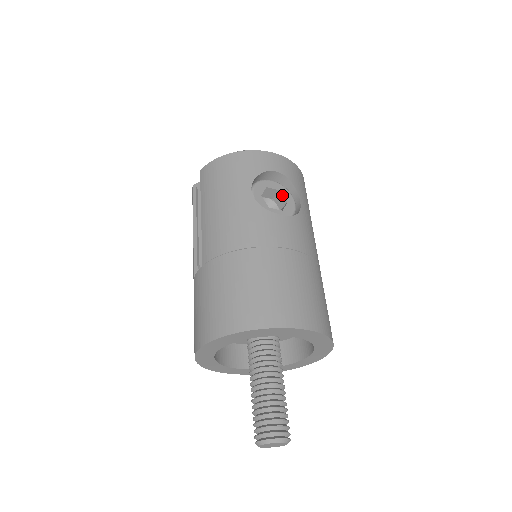
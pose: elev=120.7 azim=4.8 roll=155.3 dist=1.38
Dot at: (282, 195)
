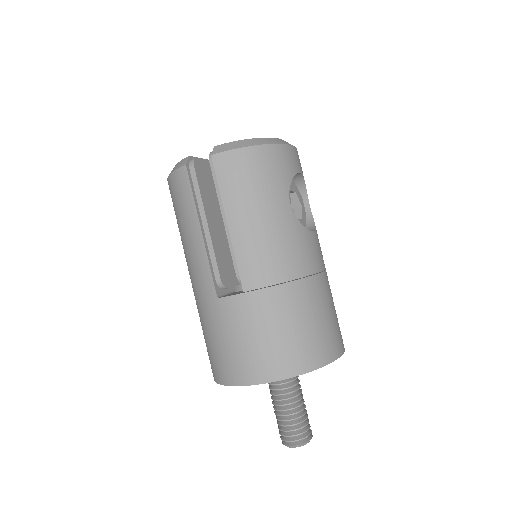
Dot at: (297, 197)
